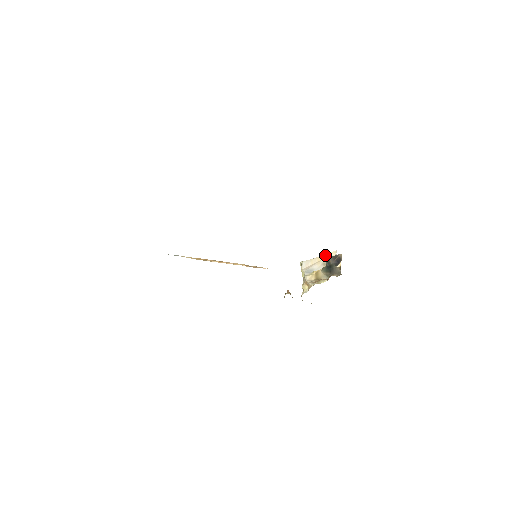
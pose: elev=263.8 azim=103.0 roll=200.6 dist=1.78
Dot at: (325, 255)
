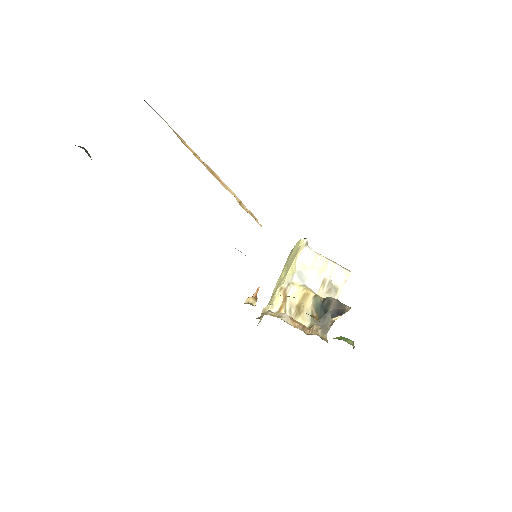
Dot at: (335, 266)
